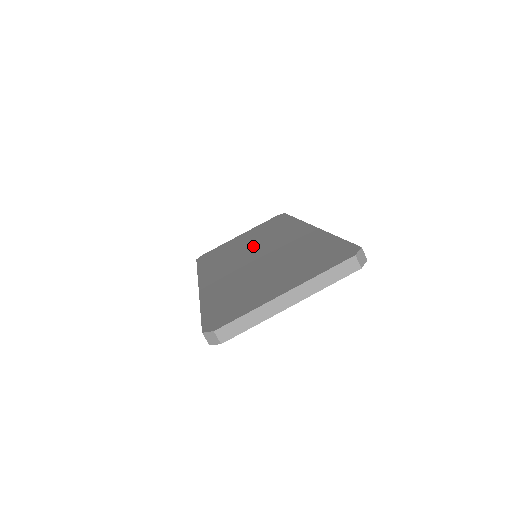
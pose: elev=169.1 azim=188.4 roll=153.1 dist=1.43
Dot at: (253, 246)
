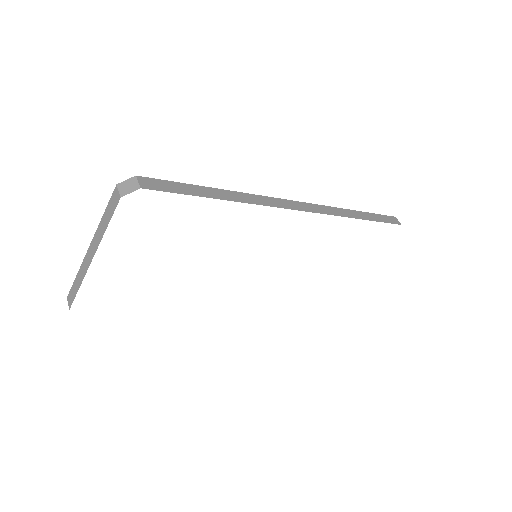
Dot at: occluded
